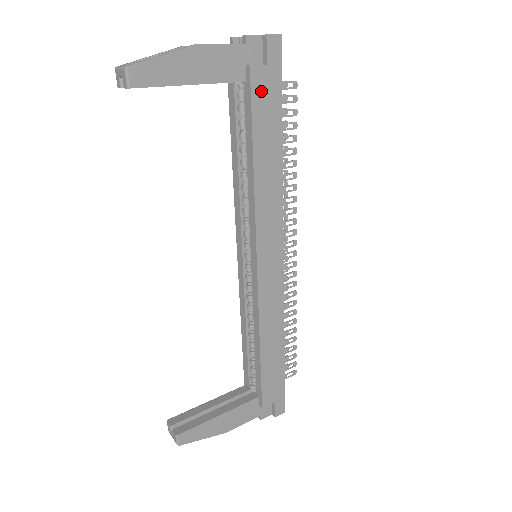
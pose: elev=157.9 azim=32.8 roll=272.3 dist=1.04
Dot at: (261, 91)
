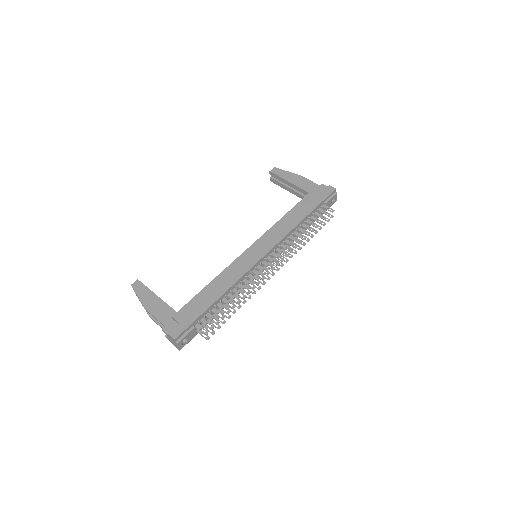
Dot at: (313, 196)
